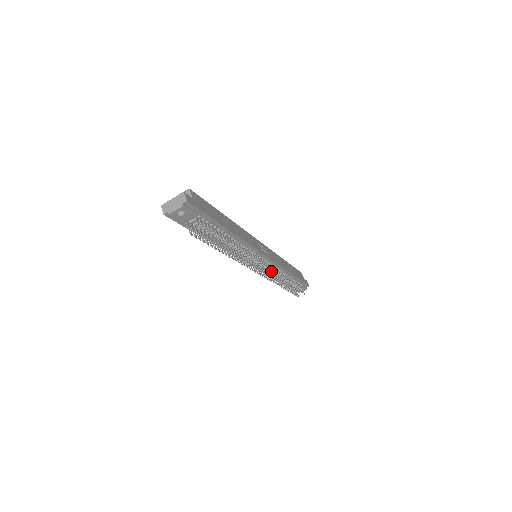
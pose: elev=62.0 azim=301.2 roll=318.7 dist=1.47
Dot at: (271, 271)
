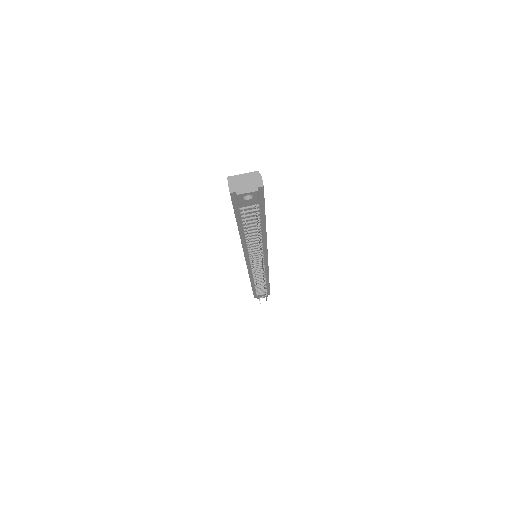
Dot at: (257, 274)
